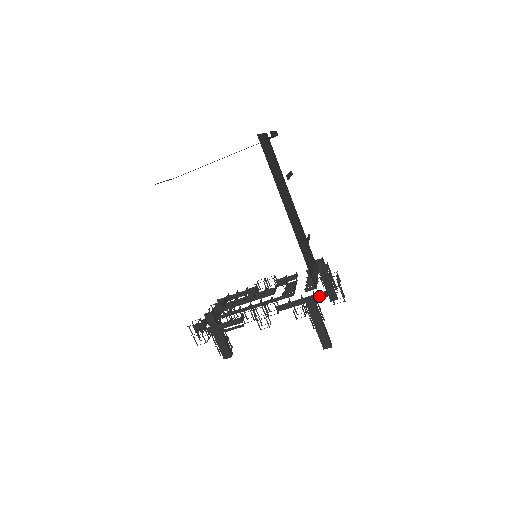
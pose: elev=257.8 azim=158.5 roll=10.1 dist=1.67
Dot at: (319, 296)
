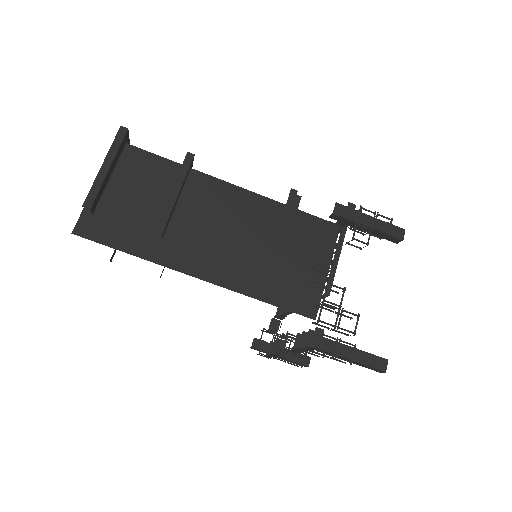
Dot at: (311, 349)
